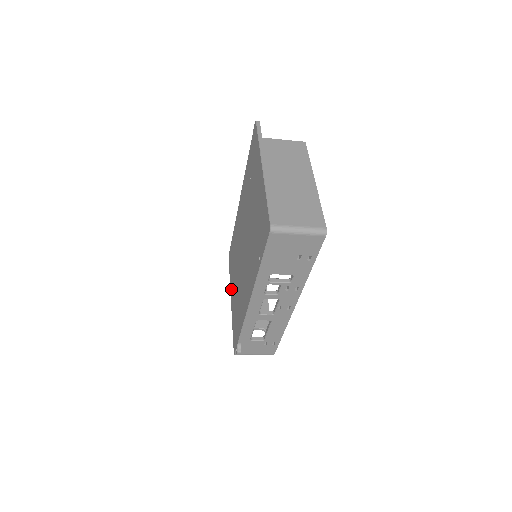
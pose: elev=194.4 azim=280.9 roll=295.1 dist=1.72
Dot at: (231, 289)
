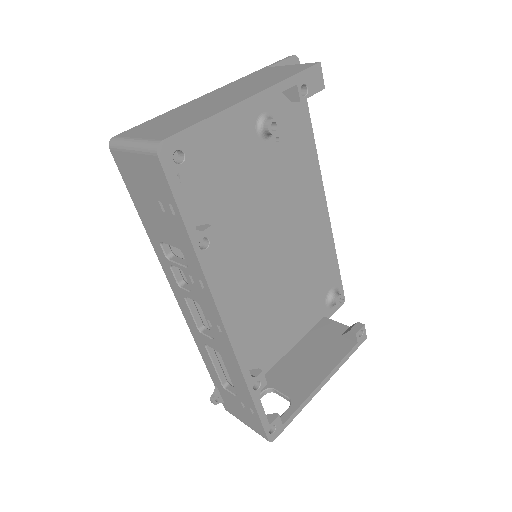
Dot at: occluded
